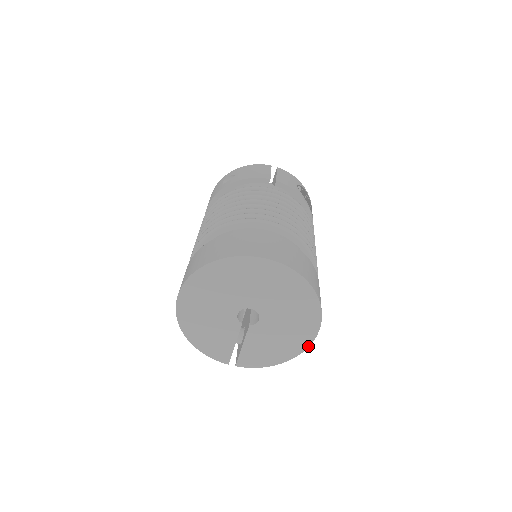
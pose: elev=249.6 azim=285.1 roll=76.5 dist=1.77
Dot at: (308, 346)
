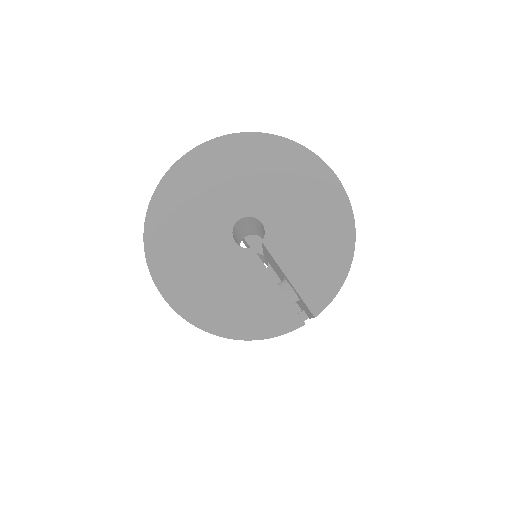
Dot at: (347, 199)
